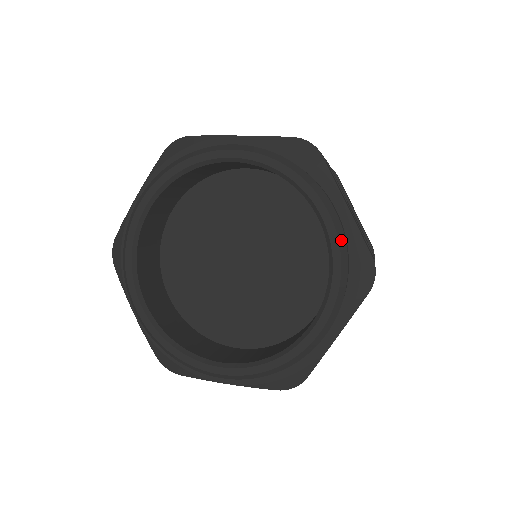
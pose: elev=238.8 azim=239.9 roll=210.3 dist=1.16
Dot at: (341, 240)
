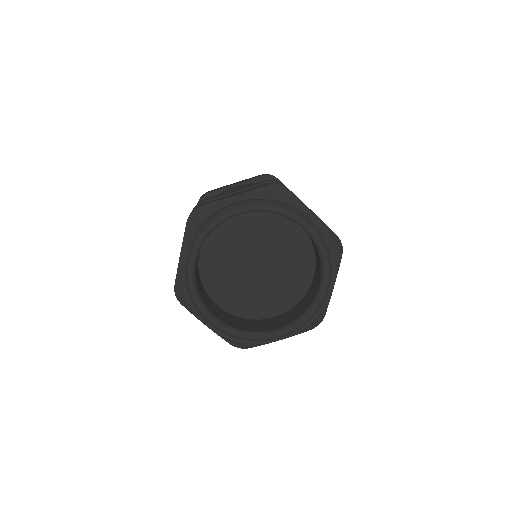
Dot at: (321, 304)
